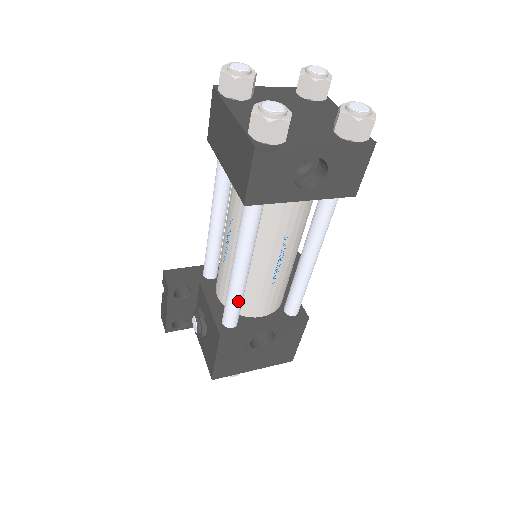
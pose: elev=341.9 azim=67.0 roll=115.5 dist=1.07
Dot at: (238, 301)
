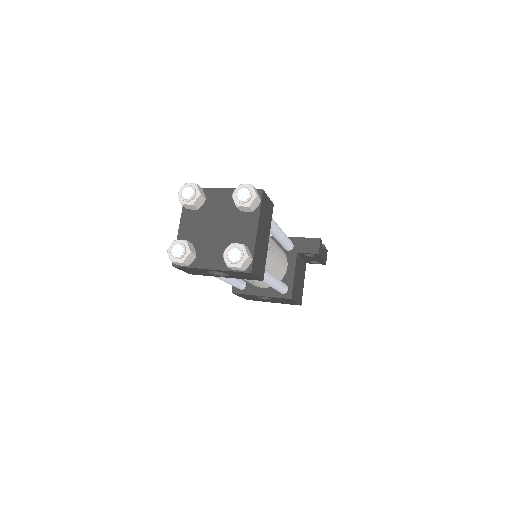
Dot at: (233, 285)
